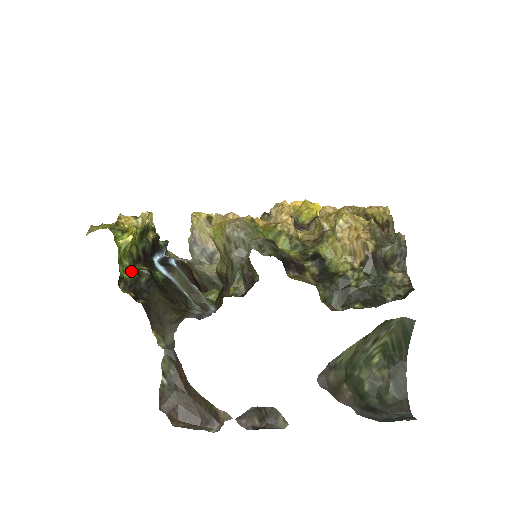
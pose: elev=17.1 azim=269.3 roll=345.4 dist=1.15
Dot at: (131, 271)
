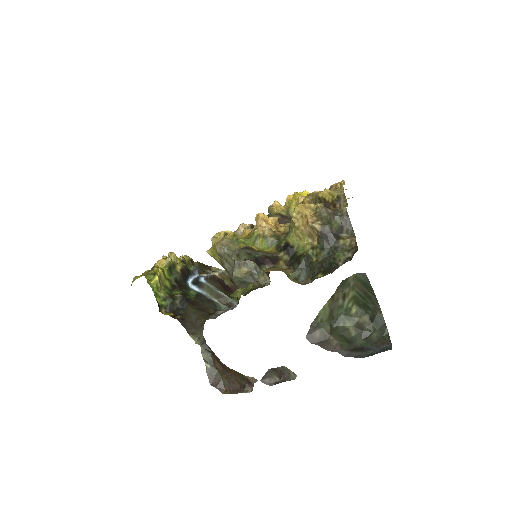
Dot at: (166, 299)
